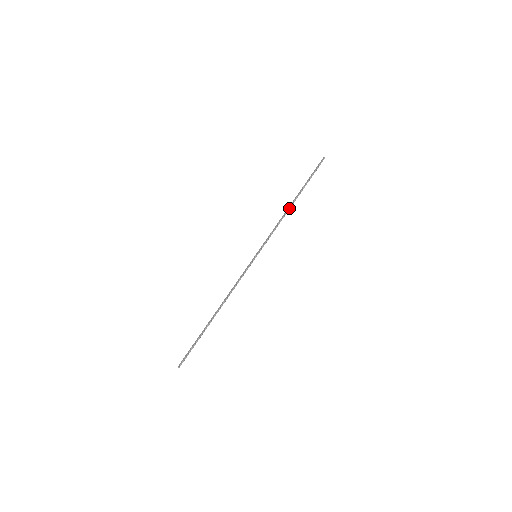
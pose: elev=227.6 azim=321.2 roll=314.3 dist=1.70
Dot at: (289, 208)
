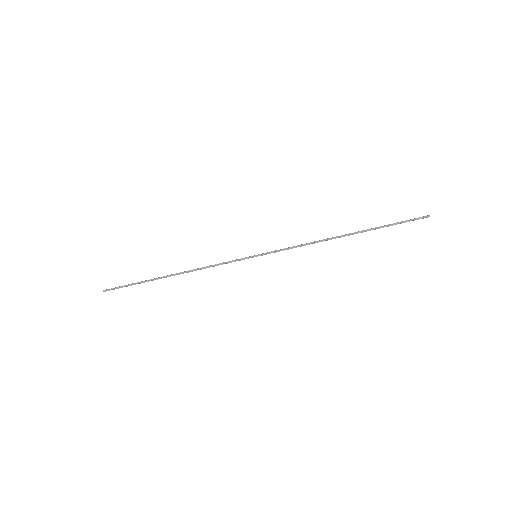
Dot at: (334, 237)
